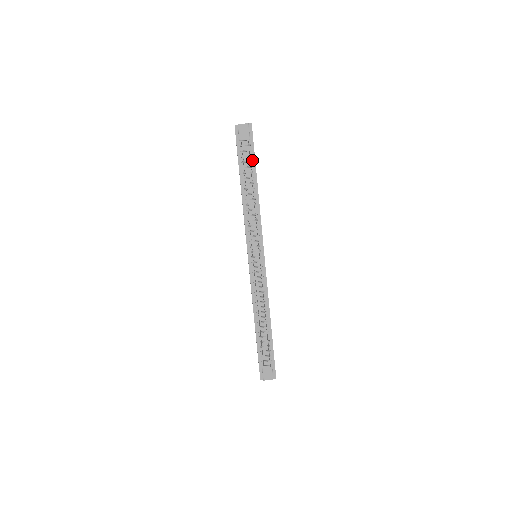
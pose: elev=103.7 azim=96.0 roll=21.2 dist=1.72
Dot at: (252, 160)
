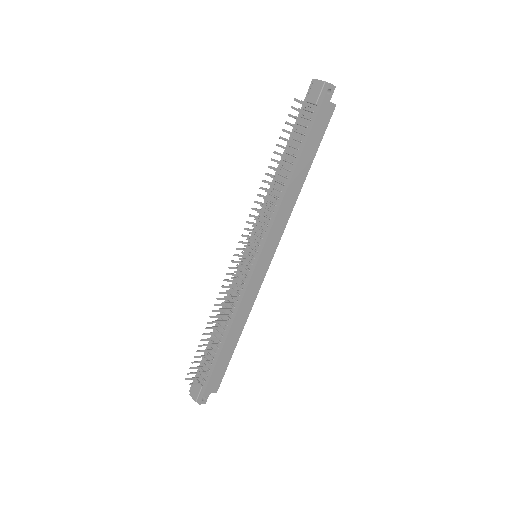
Dot at: (306, 133)
